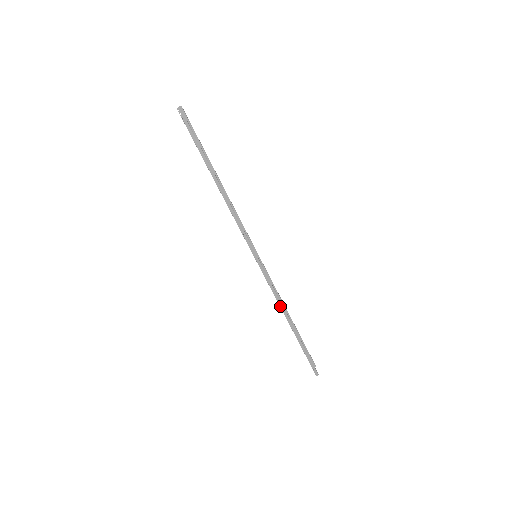
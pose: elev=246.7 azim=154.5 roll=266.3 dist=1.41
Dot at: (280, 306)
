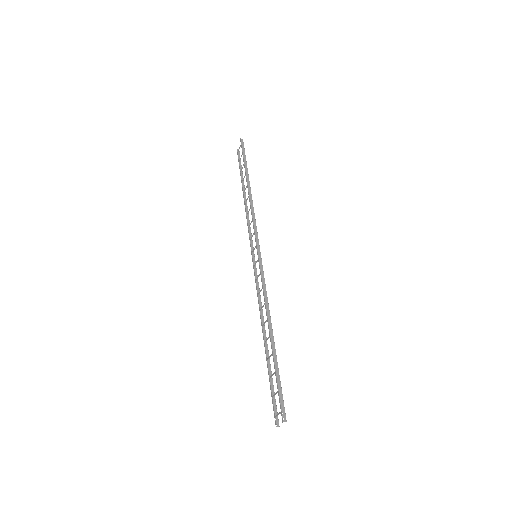
Dot at: (266, 306)
